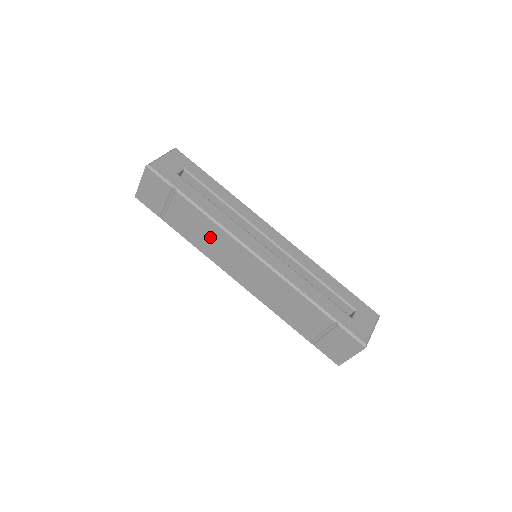
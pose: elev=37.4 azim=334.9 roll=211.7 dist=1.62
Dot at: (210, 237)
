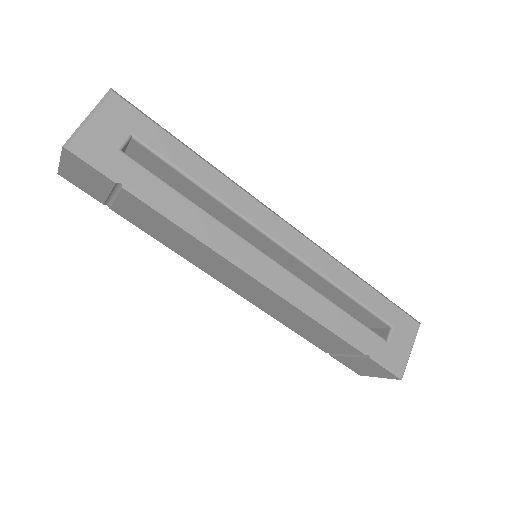
Dot at: (187, 245)
